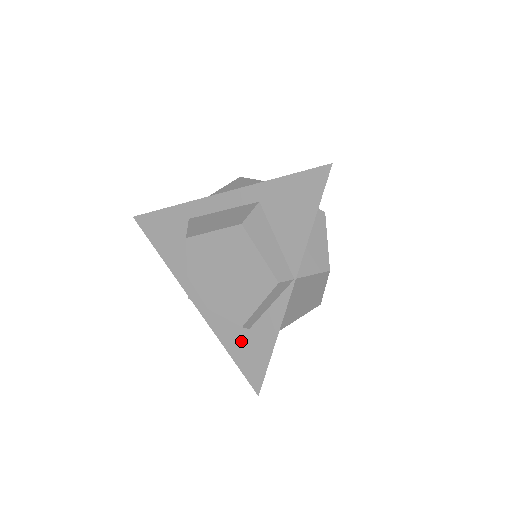
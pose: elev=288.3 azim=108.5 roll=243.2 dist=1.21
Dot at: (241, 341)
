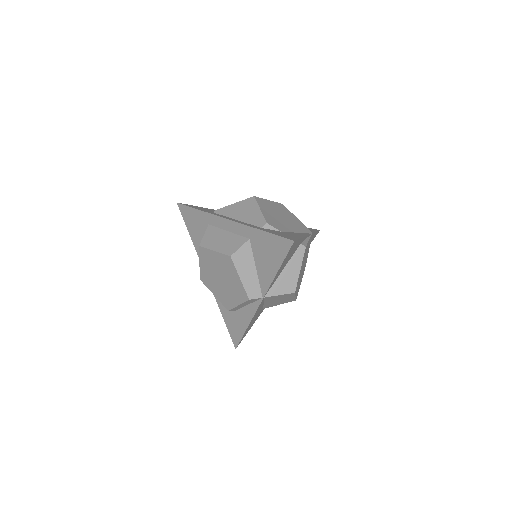
Dot at: (230, 315)
